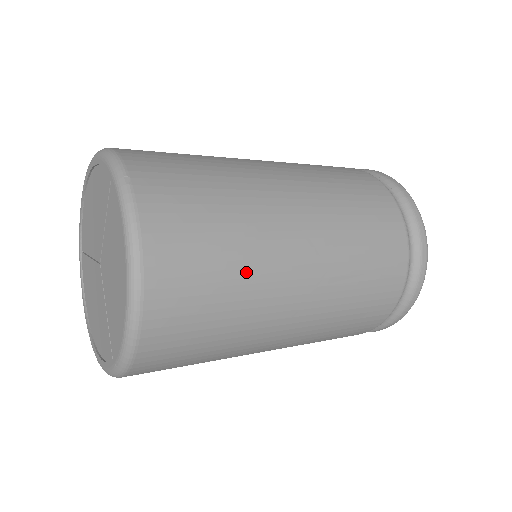
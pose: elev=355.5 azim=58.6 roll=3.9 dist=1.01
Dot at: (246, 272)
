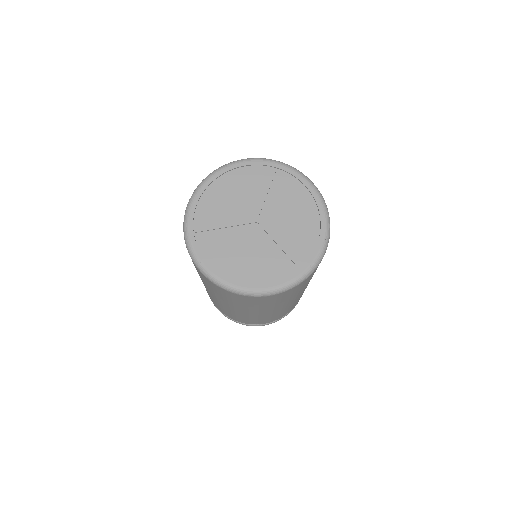
Dot at: occluded
